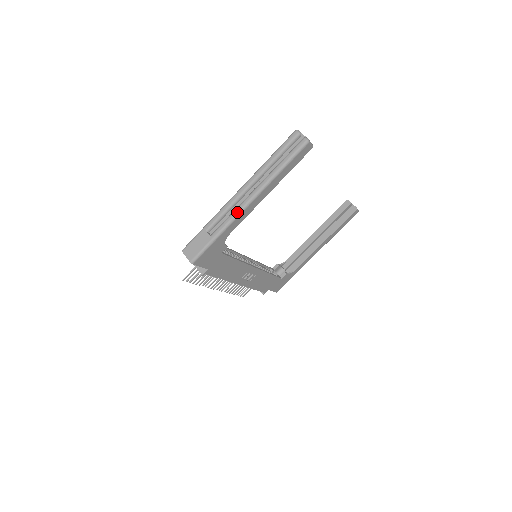
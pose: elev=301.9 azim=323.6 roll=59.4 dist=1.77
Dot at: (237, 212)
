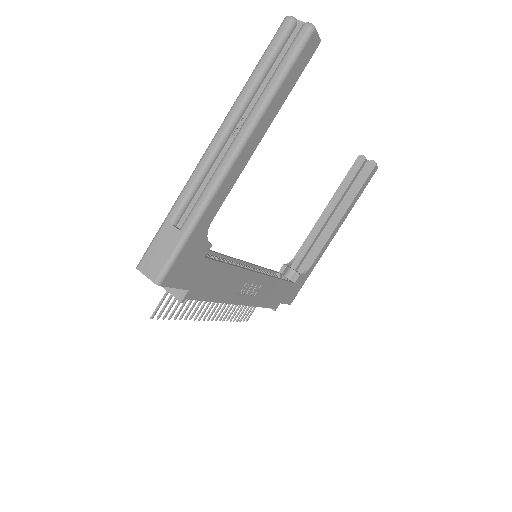
Dot at: (217, 178)
